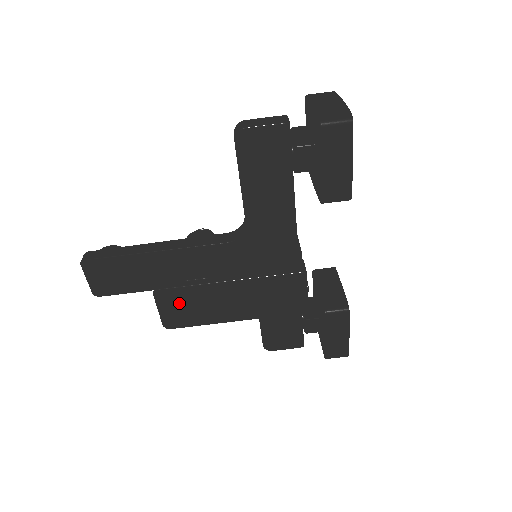
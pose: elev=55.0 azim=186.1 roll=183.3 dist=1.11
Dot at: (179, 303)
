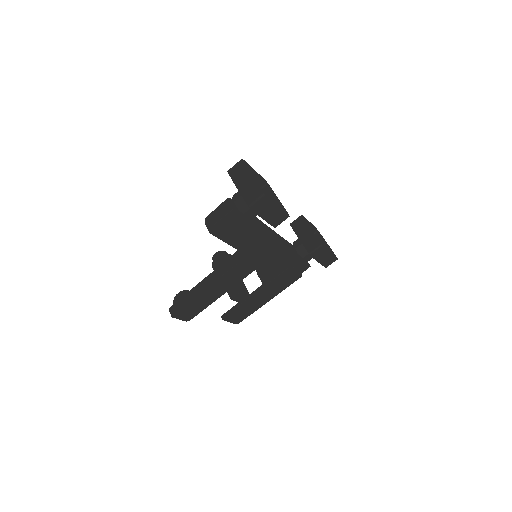
Dot at: (237, 314)
